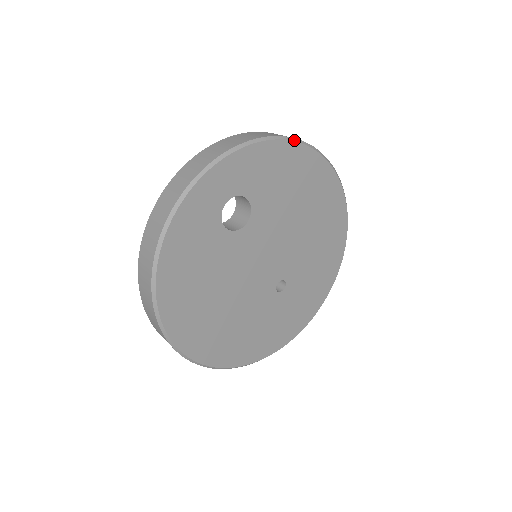
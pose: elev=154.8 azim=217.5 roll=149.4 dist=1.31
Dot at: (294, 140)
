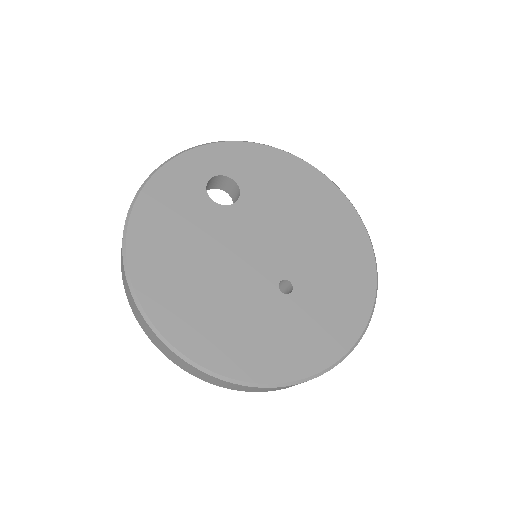
Dot at: (285, 151)
